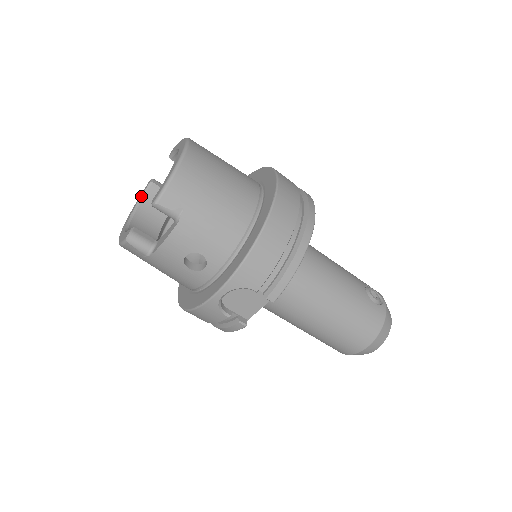
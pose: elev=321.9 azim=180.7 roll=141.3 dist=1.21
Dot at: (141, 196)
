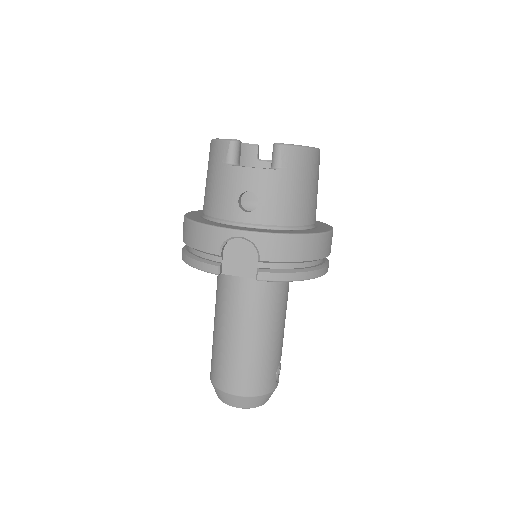
Dot at: (244, 143)
